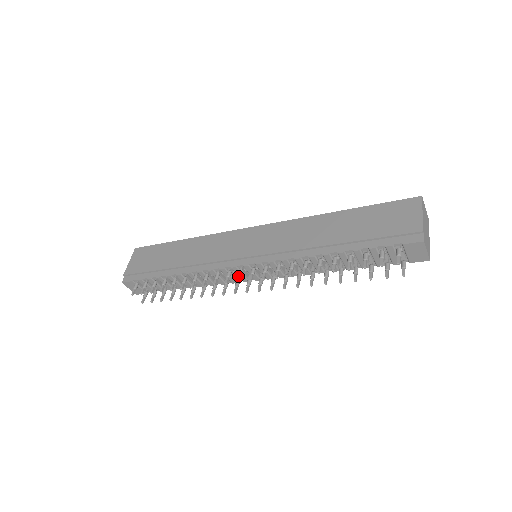
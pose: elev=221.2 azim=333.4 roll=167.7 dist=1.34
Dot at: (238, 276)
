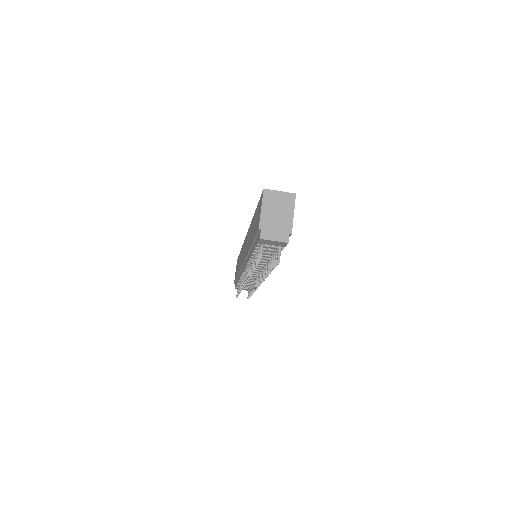
Dot at: occluded
